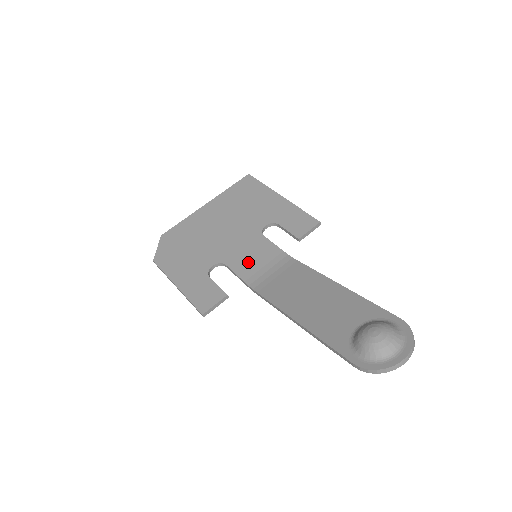
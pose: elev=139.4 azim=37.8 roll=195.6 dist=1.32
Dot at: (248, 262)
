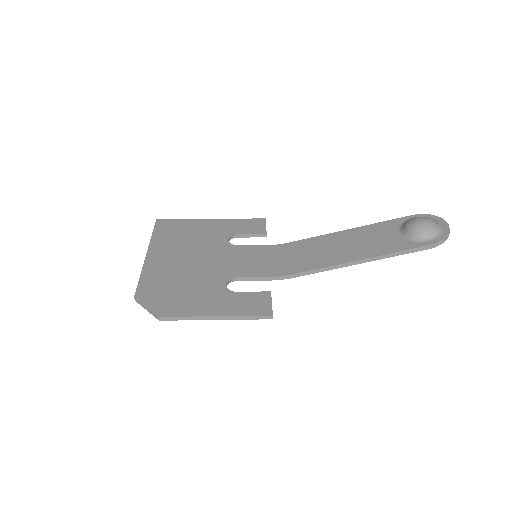
Dot at: (252, 265)
